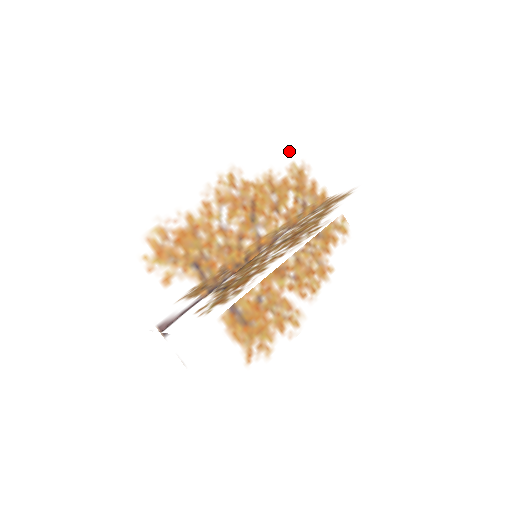
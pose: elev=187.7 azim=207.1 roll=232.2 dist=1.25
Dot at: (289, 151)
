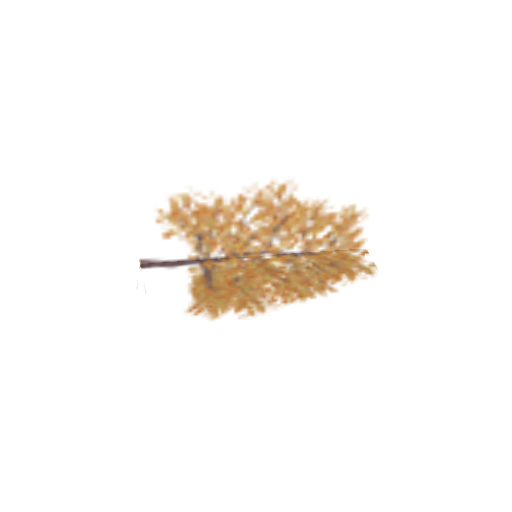
Dot at: occluded
